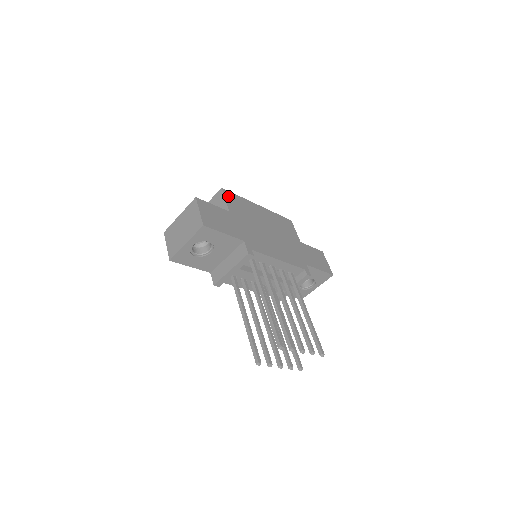
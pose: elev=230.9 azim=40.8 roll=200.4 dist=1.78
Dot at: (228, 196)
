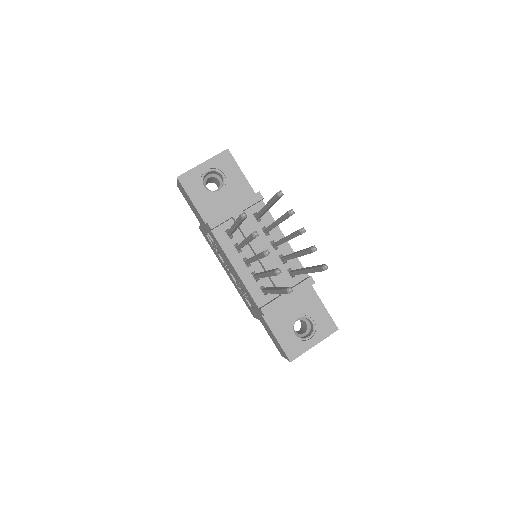
Dot at: occluded
